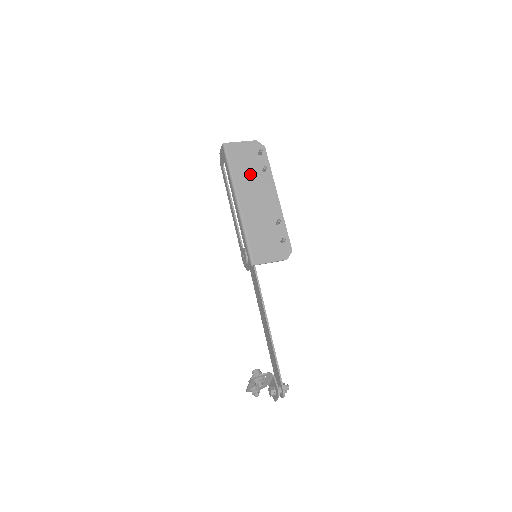
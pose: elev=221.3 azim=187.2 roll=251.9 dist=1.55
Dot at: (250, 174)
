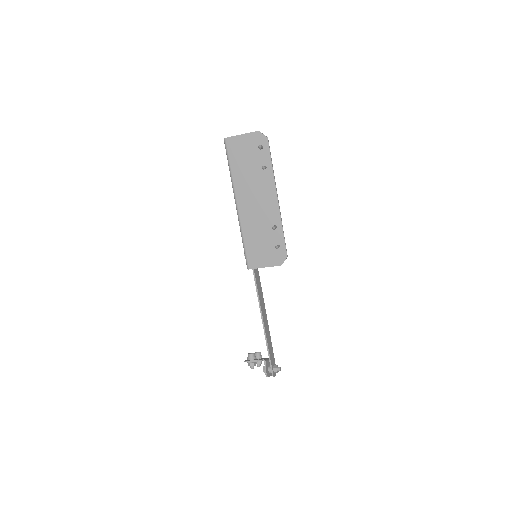
Dot at: (250, 173)
